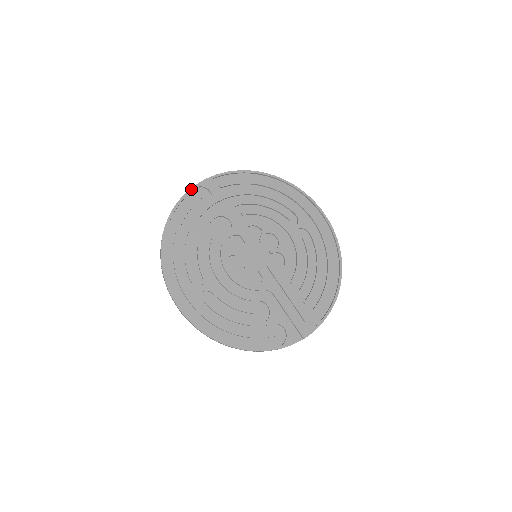
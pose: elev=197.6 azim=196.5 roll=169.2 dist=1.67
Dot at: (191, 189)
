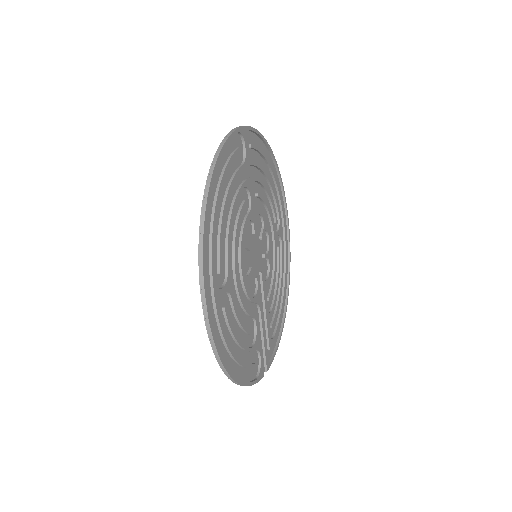
Dot at: (235, 131)
